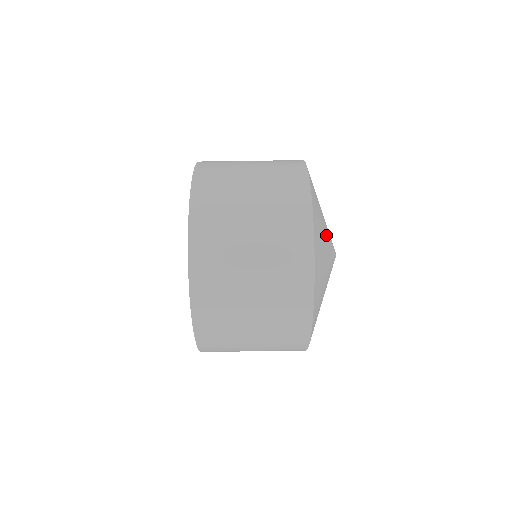
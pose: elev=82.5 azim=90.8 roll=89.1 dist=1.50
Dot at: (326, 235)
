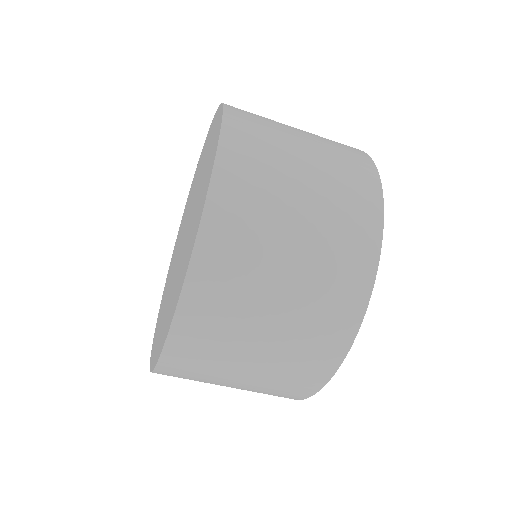
Dot at: occluded
